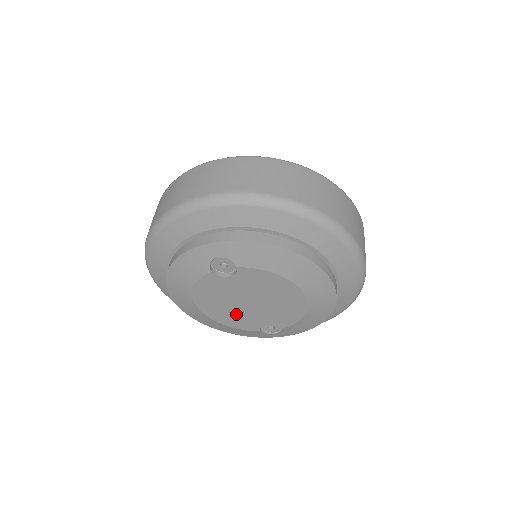
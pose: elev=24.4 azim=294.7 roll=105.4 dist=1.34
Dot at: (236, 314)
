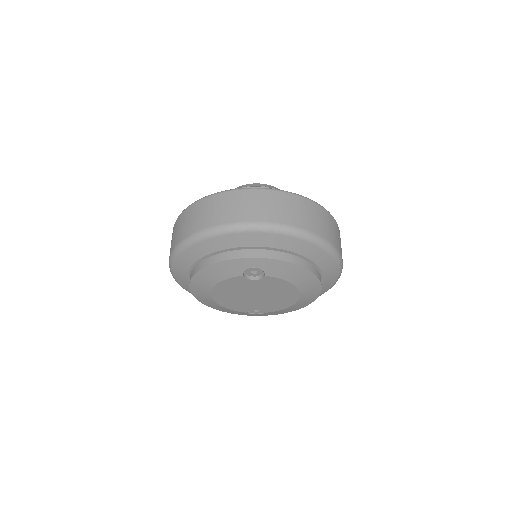
Dot at: (238, 301)
